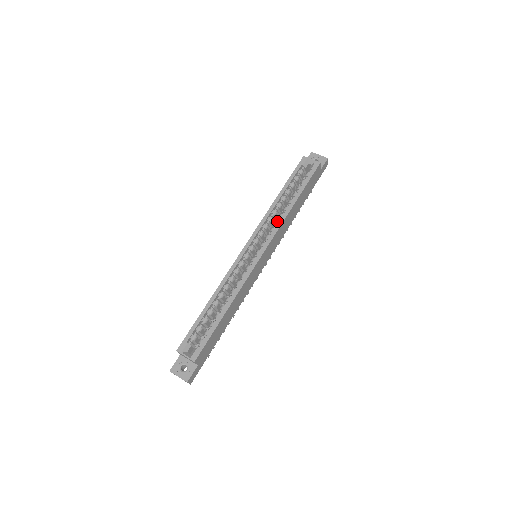
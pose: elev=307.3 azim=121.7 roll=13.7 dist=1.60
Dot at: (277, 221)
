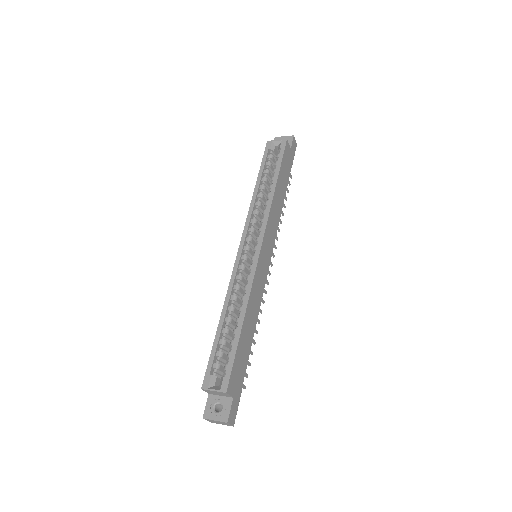
Dot at: (264, 210)
